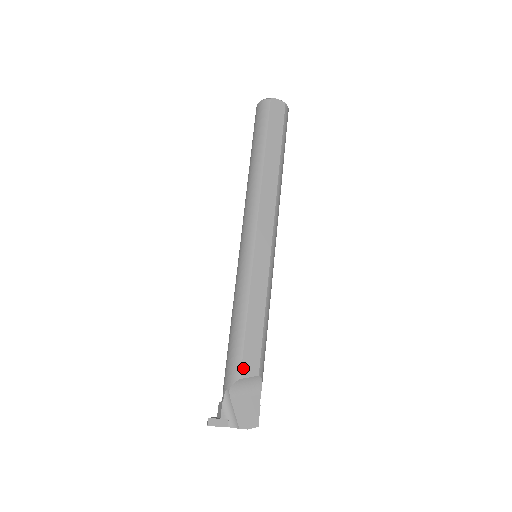
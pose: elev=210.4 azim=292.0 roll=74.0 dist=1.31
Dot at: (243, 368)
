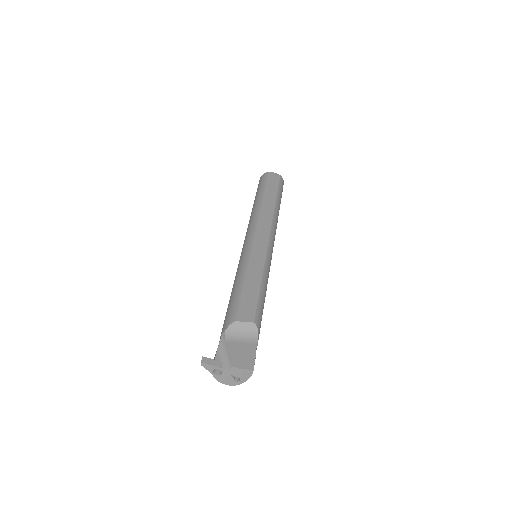
Dot at: (239, 314)
